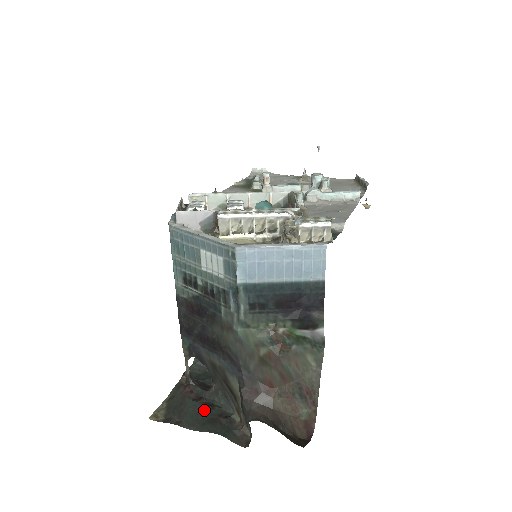
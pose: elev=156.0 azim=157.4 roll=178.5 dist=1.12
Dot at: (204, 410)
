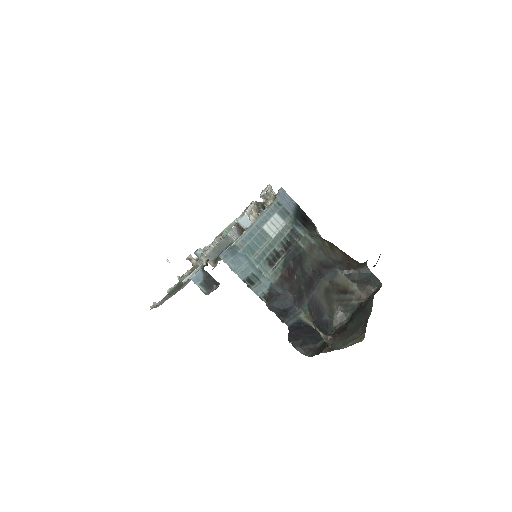
Dot at: (355, 316)
